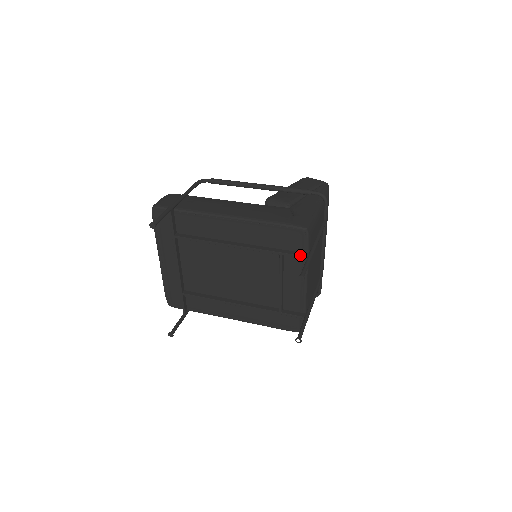
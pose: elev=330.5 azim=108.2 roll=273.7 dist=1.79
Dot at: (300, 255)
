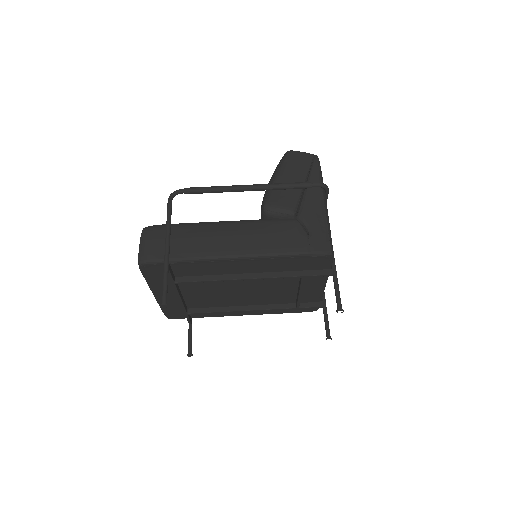
Dot at: (325, 275)
